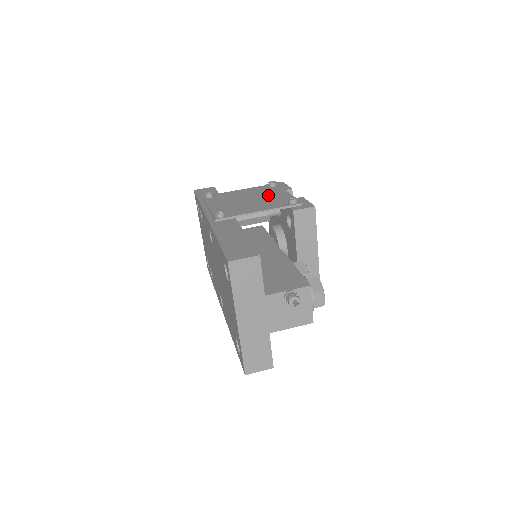
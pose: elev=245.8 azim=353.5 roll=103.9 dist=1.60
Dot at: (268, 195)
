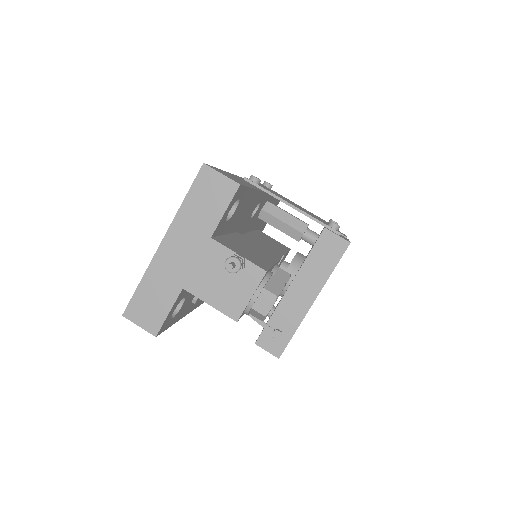
Dot at: occluded
